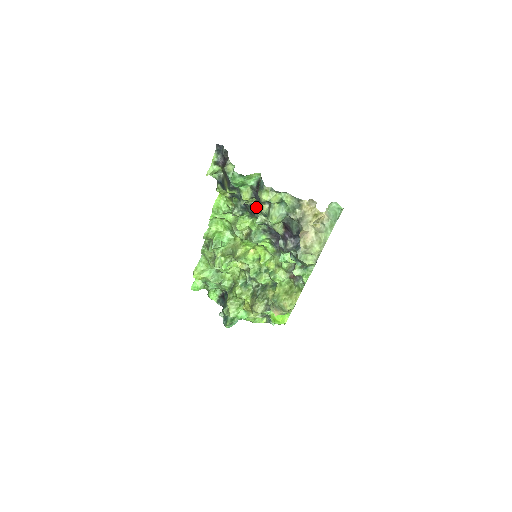
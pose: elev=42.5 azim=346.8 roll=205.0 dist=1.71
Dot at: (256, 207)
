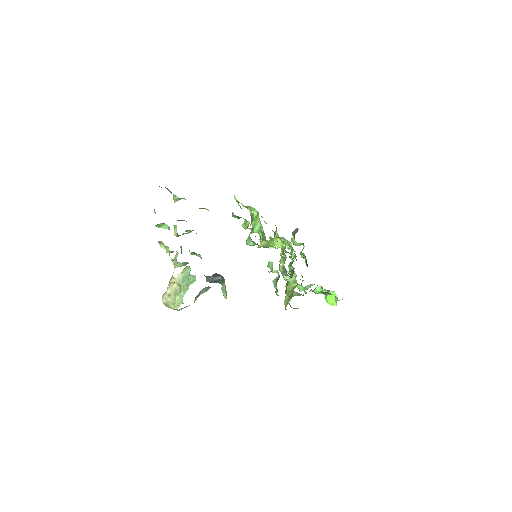
Dot at: occluded
